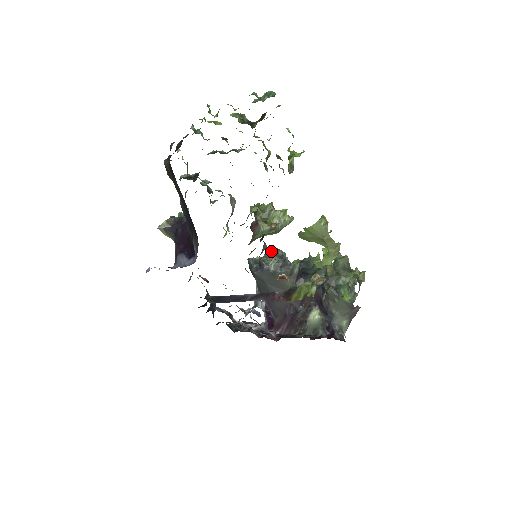
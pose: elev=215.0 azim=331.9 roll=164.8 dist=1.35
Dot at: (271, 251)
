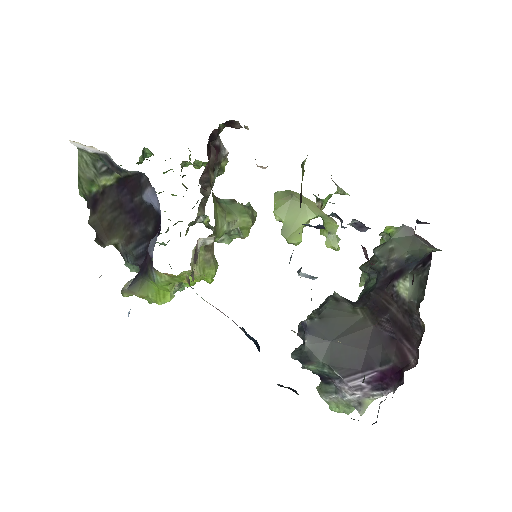
Dot at: occluded
